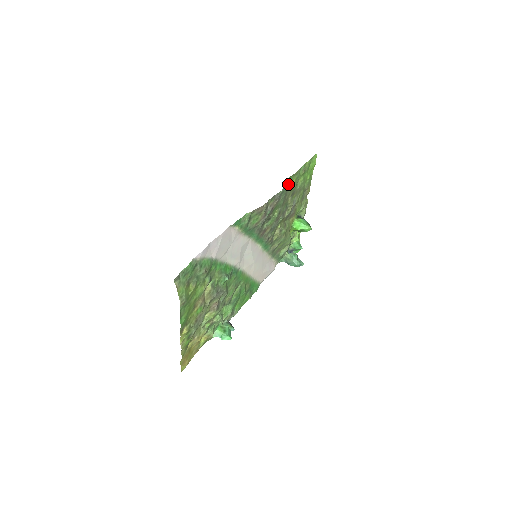
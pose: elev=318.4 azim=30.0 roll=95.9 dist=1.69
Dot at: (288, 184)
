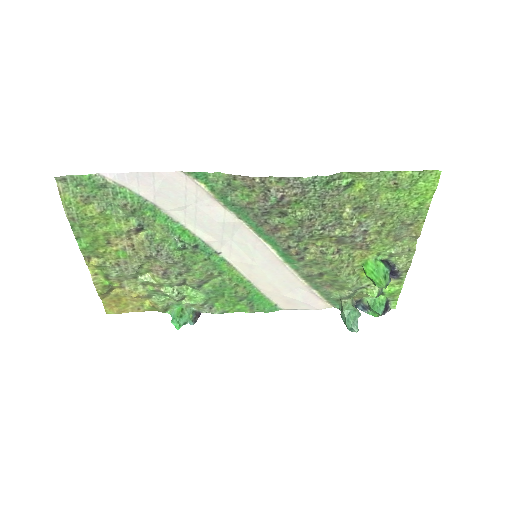
Dot at: (336, 180)
